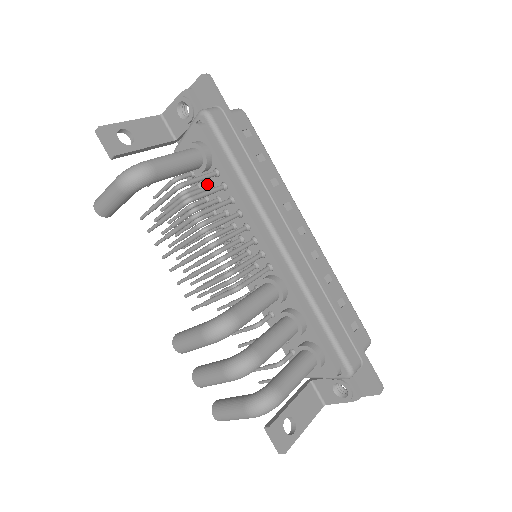
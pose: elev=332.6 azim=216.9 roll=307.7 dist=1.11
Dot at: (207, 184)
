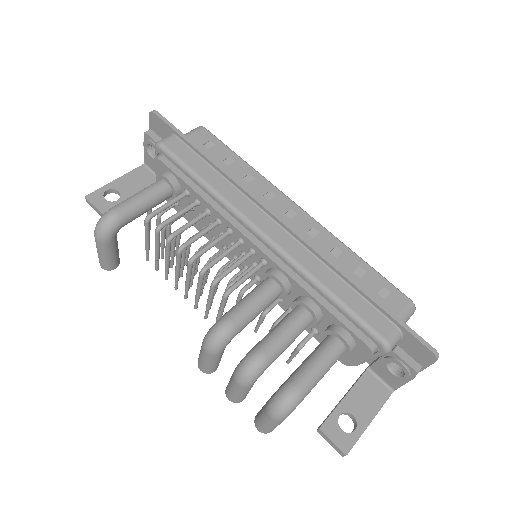
Dot at: occluded
